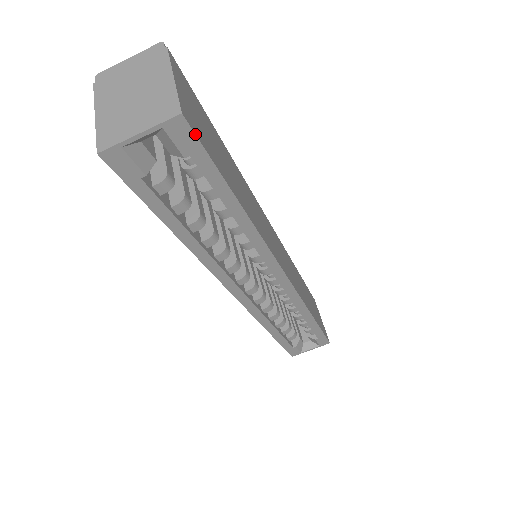
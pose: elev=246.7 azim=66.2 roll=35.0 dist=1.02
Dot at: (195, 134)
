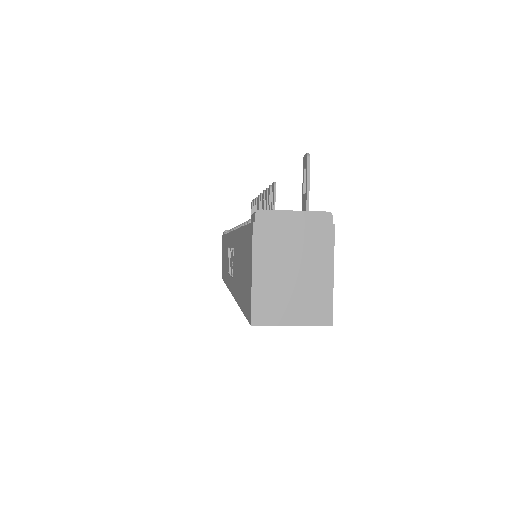
Dot at: occluded
